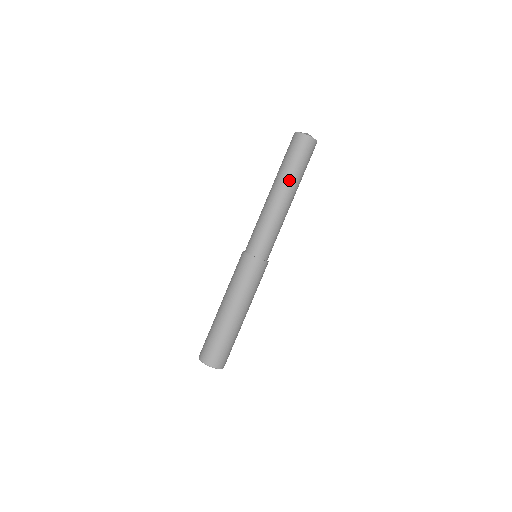
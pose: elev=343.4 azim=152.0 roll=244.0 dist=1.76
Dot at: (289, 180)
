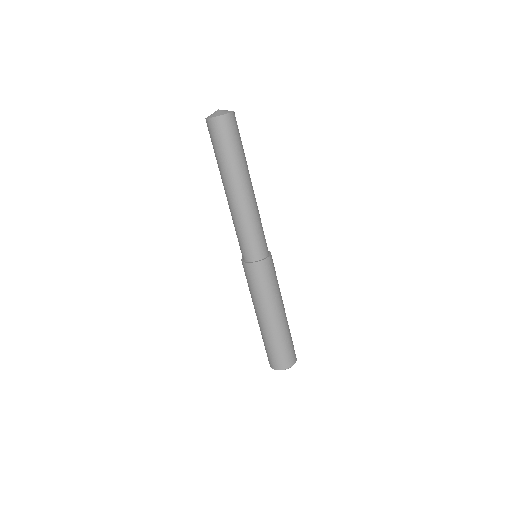
Dot at: (227, 174)
